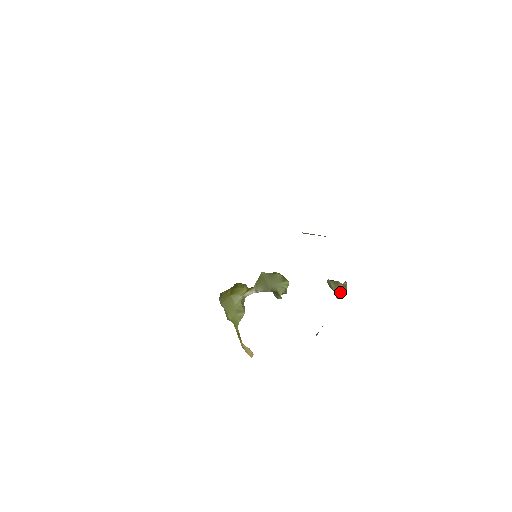
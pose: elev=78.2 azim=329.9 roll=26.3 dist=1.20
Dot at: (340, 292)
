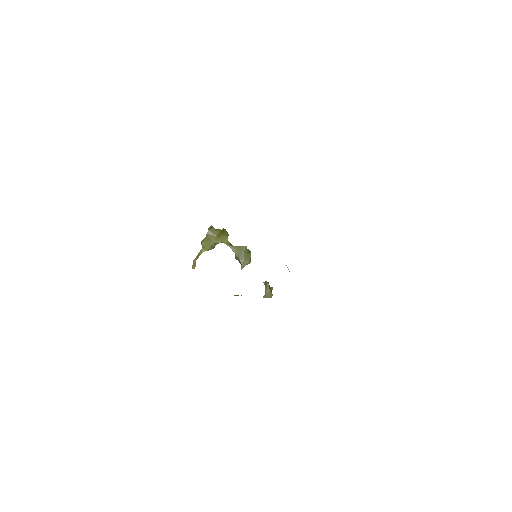
Dot at: (268, 297)
